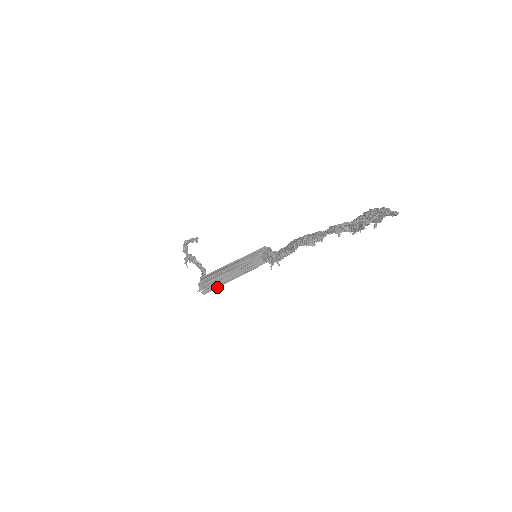
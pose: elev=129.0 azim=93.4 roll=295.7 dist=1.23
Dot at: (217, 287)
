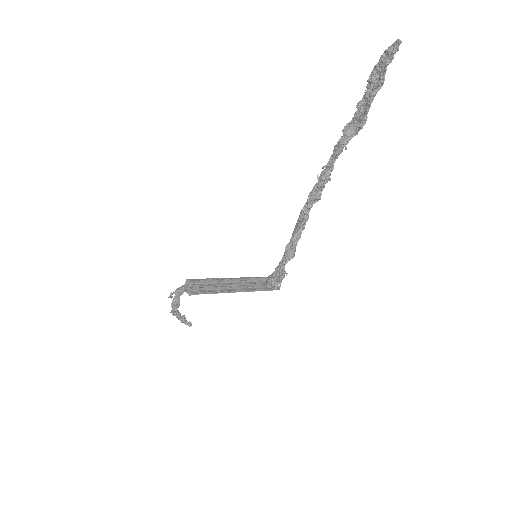
Dot at: (208, 293)
